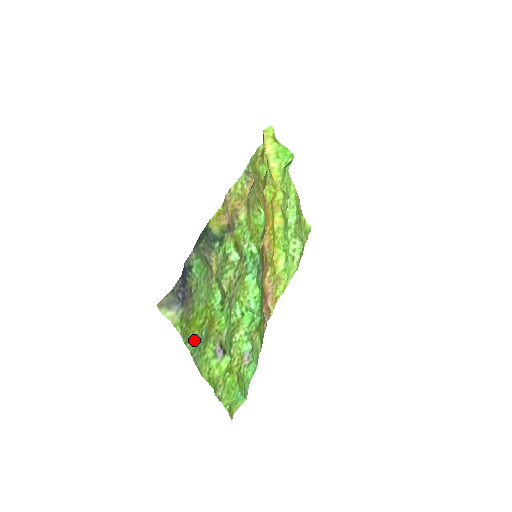
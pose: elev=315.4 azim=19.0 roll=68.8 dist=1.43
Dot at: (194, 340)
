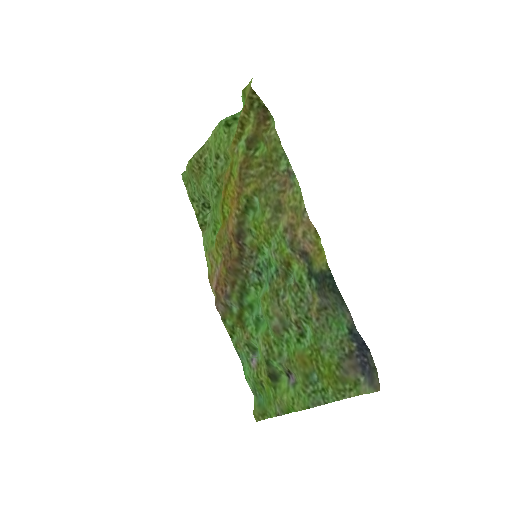
Dot at: (327, 390)
